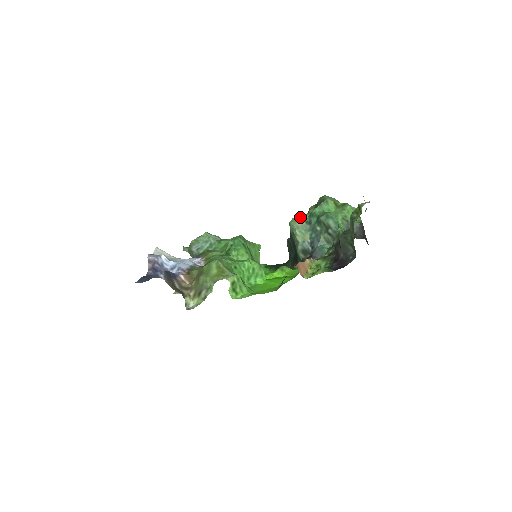
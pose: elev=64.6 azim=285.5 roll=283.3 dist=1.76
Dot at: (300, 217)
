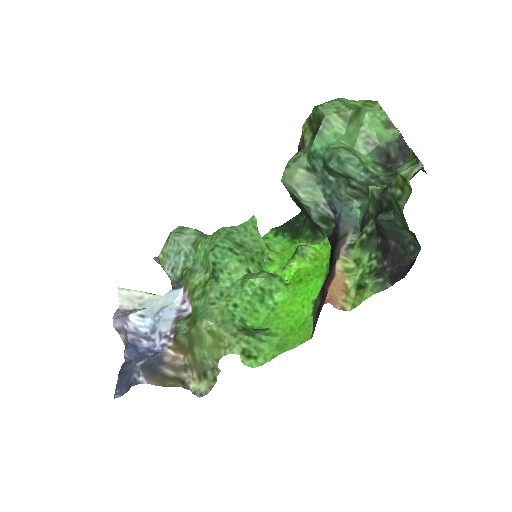
Dot at: (294, 165)
